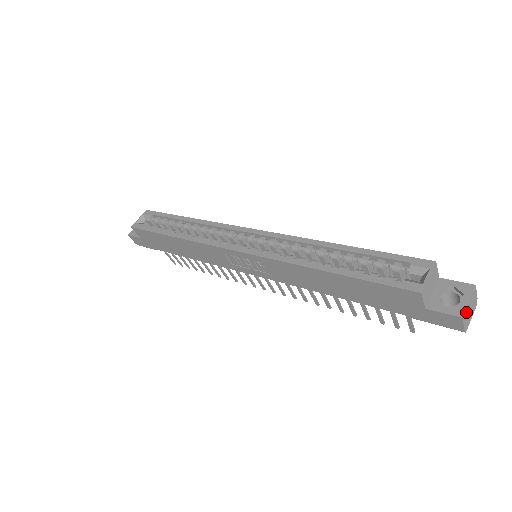
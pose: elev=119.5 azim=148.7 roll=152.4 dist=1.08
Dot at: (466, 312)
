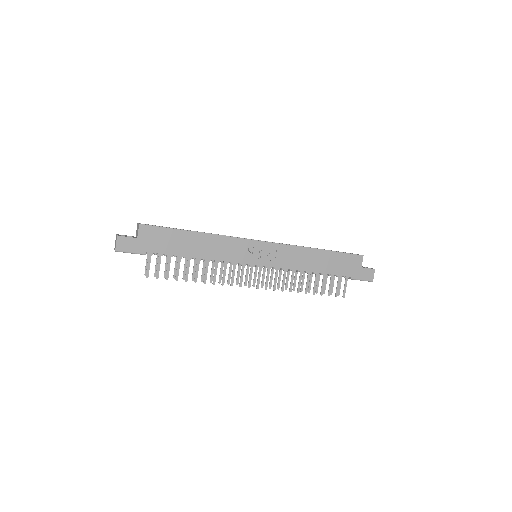
Dot at: occluded
